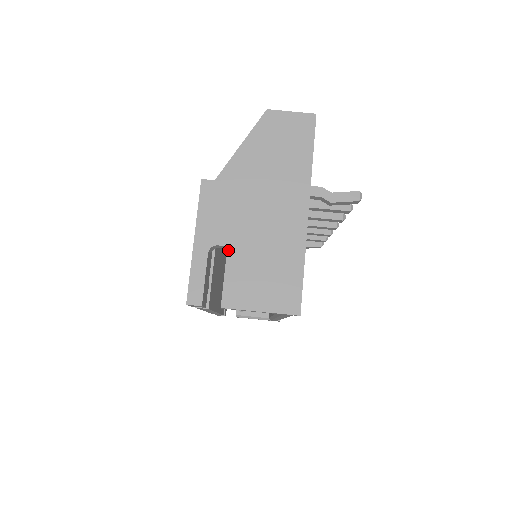
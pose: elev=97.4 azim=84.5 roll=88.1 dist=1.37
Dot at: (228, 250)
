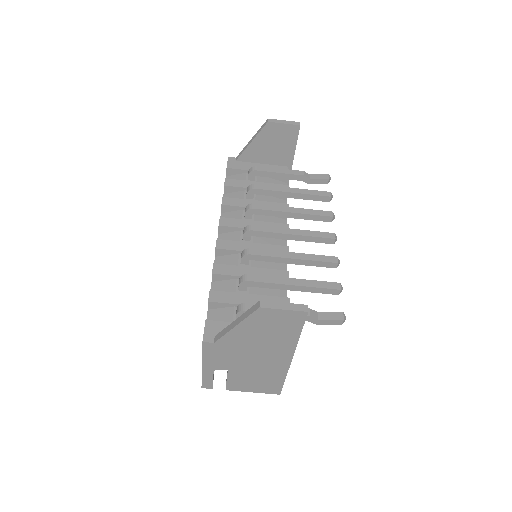
Dot at: (228, 372)
